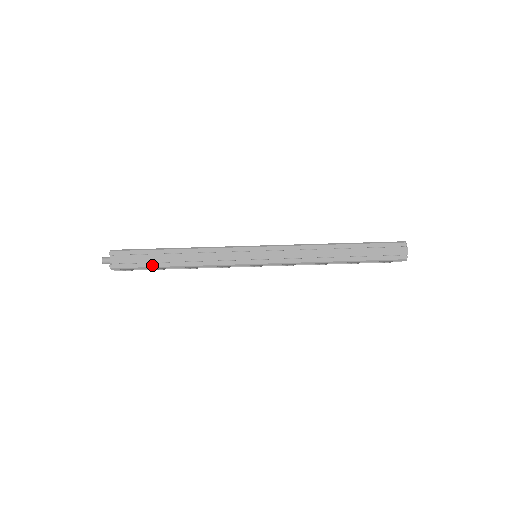
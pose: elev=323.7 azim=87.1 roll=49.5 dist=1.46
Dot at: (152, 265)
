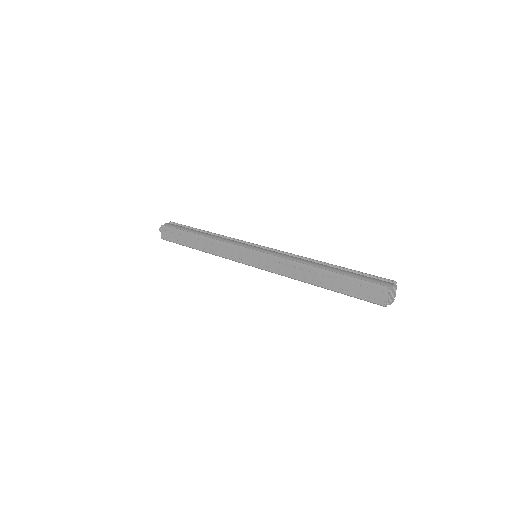
Dot at: (184, 244)
